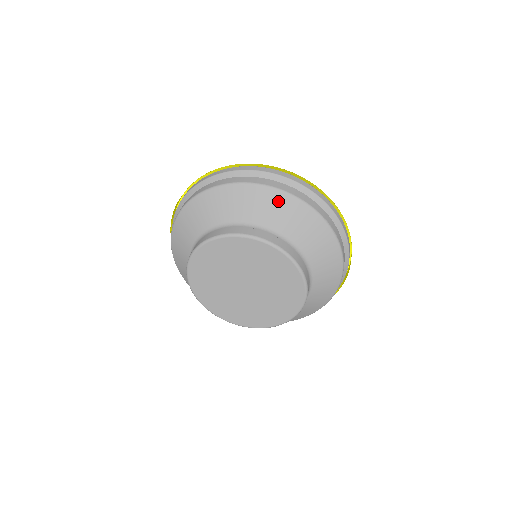
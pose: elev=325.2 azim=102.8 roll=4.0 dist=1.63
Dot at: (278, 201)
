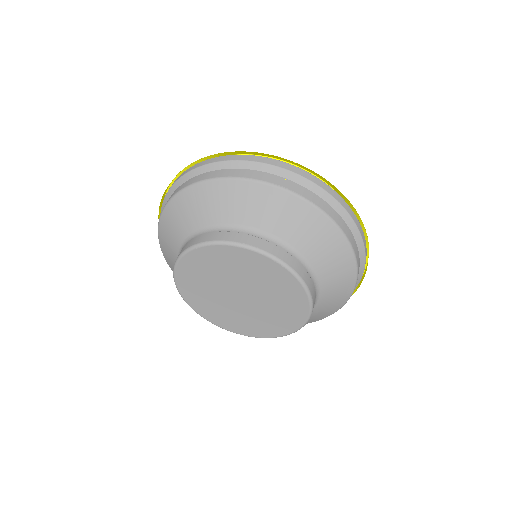
Dot at: (219, 192)
